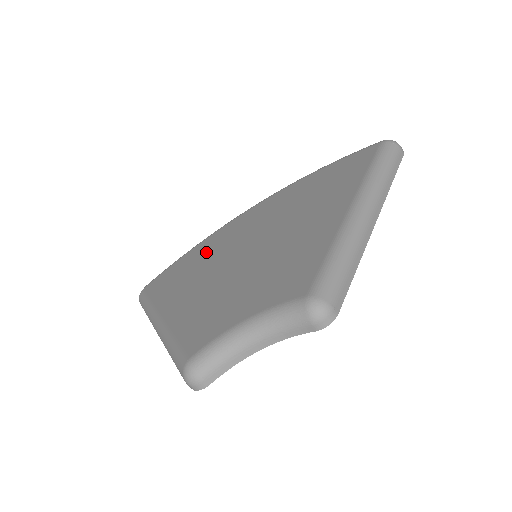
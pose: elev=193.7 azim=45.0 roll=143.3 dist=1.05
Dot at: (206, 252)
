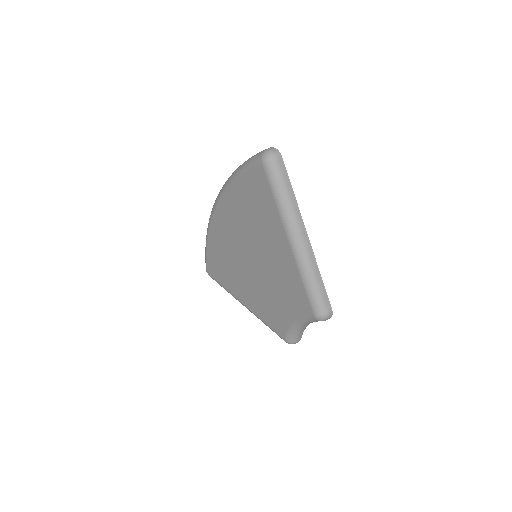
Dot at: (222, 251)
